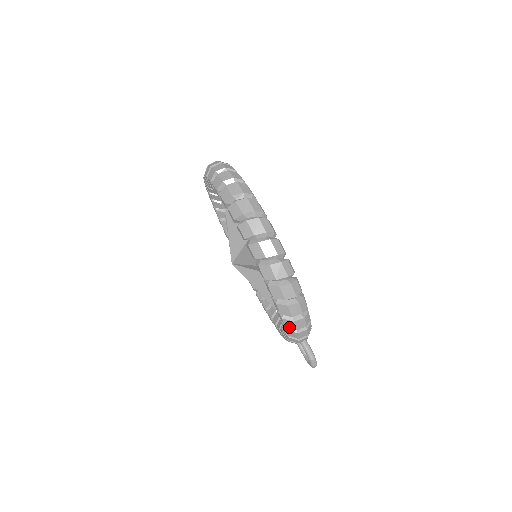
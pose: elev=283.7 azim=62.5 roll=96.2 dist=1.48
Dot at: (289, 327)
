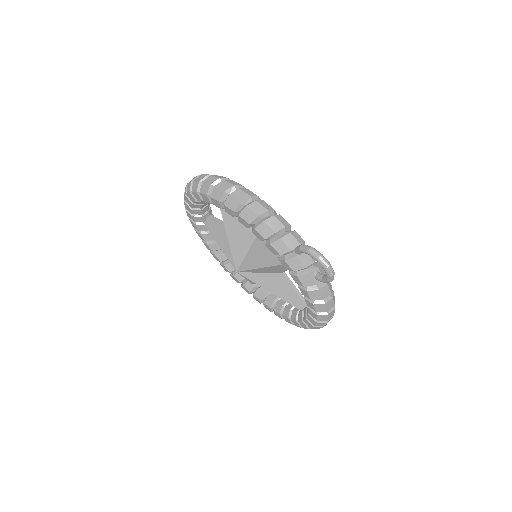
Dot at: (251, 220)
